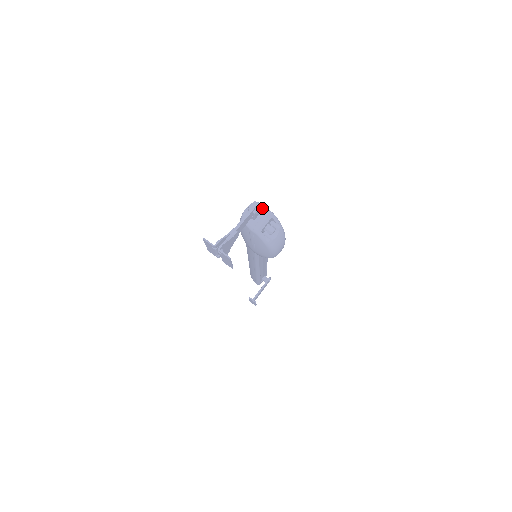
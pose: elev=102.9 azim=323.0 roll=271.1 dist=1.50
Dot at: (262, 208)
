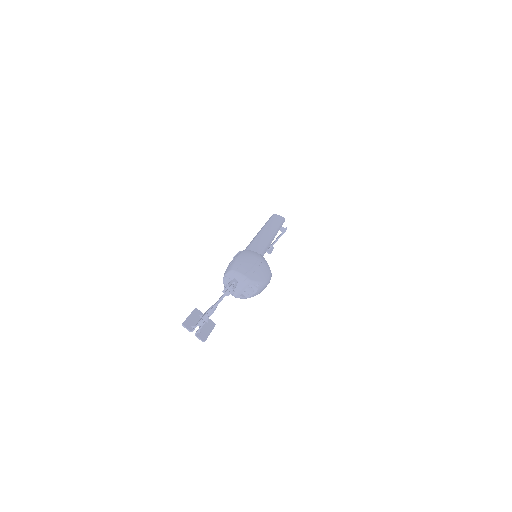
Dot at: (240, 278)
